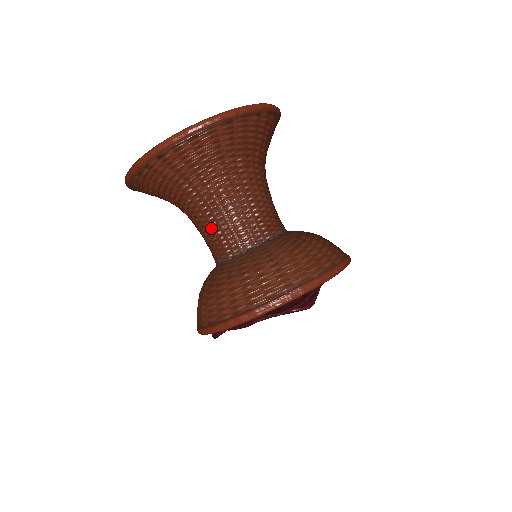
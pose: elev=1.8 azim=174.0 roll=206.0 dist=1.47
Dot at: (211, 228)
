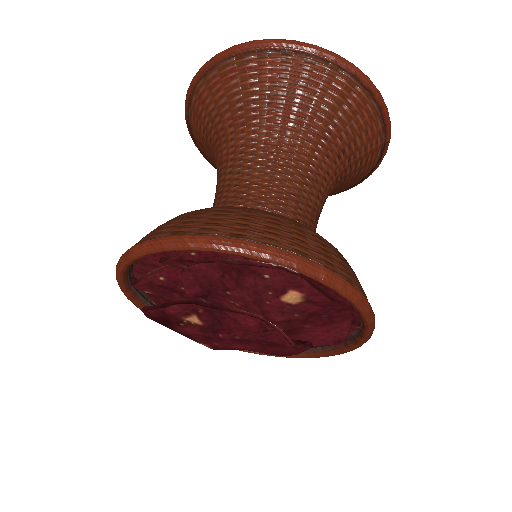
Dot at: (252, 171)
